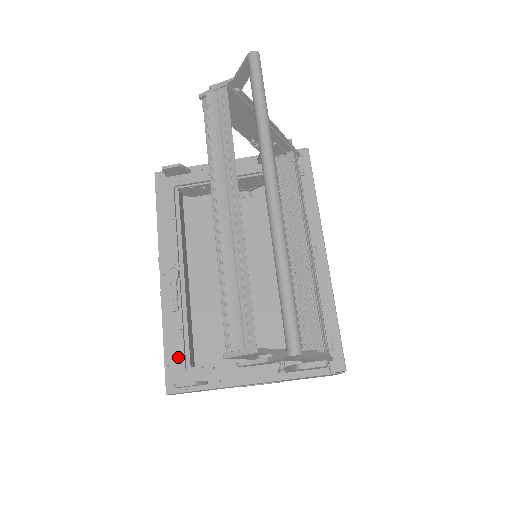
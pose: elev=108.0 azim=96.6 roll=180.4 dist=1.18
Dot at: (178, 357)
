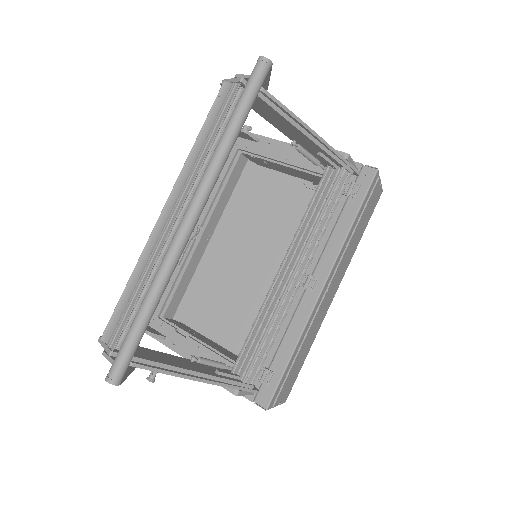
Dot at: occluded
